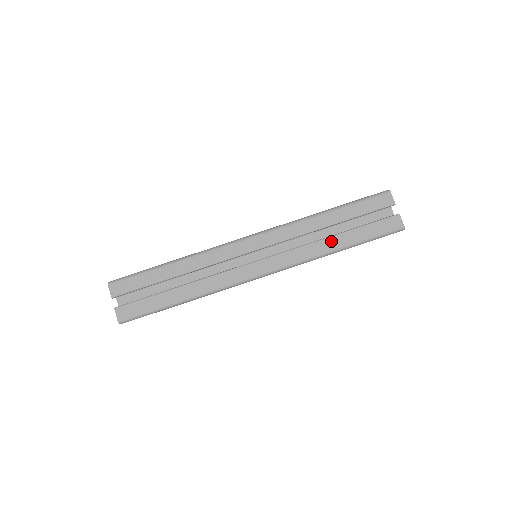
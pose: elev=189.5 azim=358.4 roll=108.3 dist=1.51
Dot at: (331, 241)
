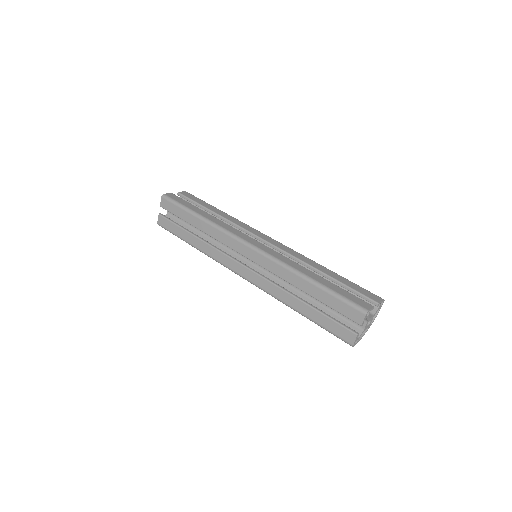
Dot at: (295, 302)
